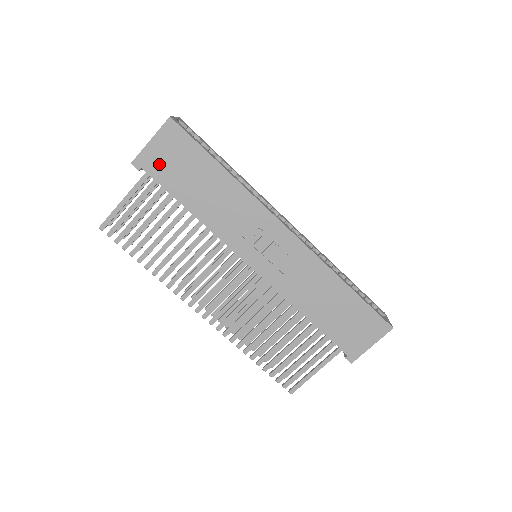
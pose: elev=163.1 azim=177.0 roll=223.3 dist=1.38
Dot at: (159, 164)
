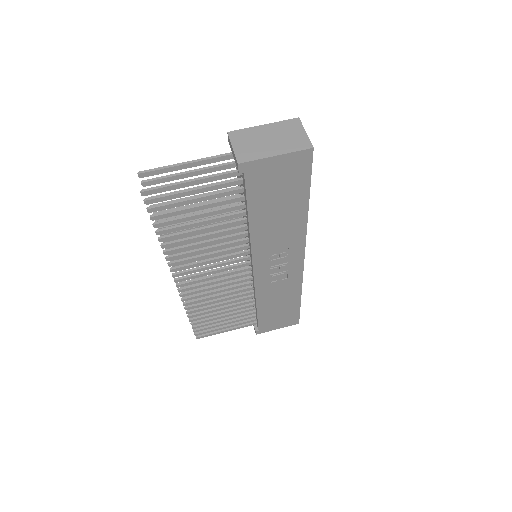
Dot at: (263, 178)
